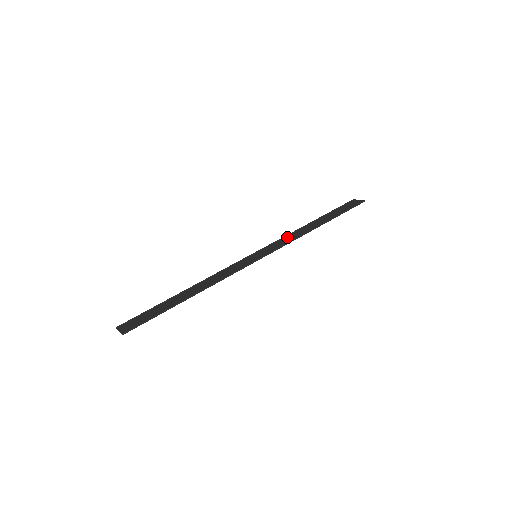
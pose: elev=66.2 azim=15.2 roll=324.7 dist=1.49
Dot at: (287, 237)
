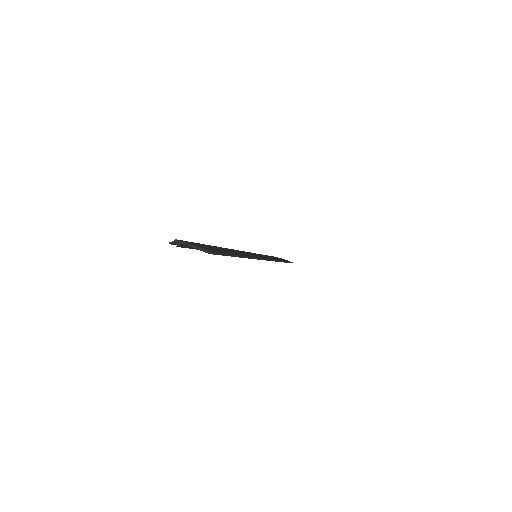
Dot at: occluded
